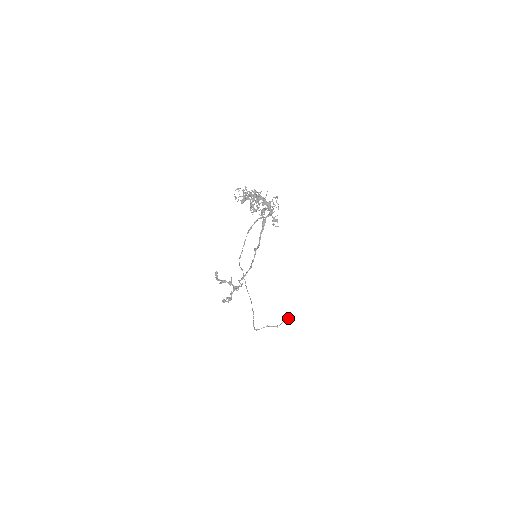
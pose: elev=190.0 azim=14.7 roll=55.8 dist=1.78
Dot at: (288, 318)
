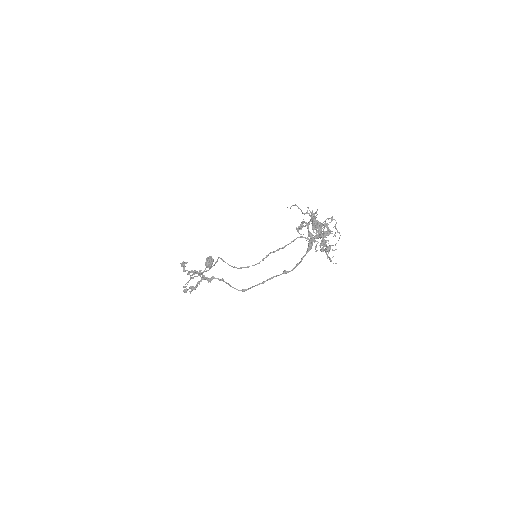
Dot at: (211, 263)
